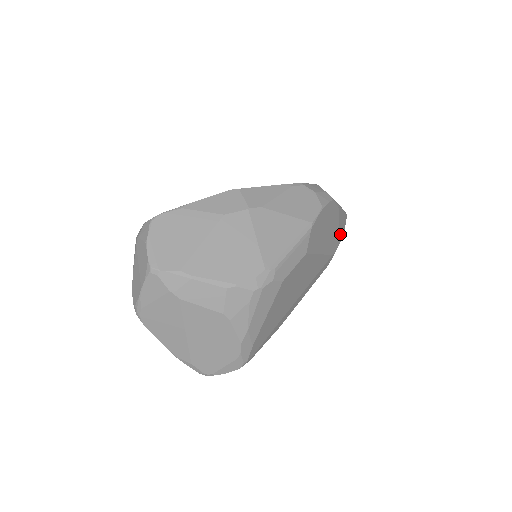
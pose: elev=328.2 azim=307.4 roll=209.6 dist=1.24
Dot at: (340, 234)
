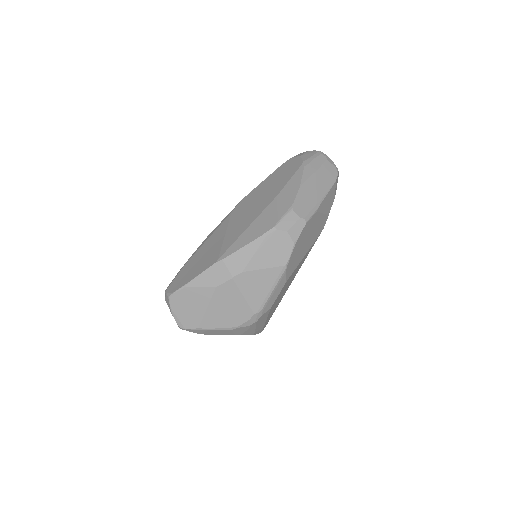
Dot at: (327, 211)
